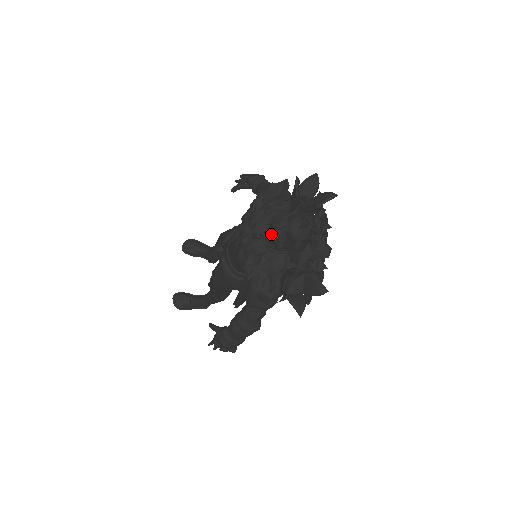
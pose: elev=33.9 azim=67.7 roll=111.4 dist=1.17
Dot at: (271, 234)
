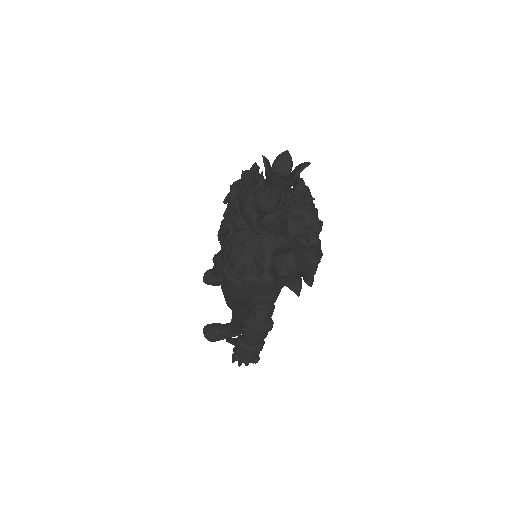
Dot at: (241, 214)
